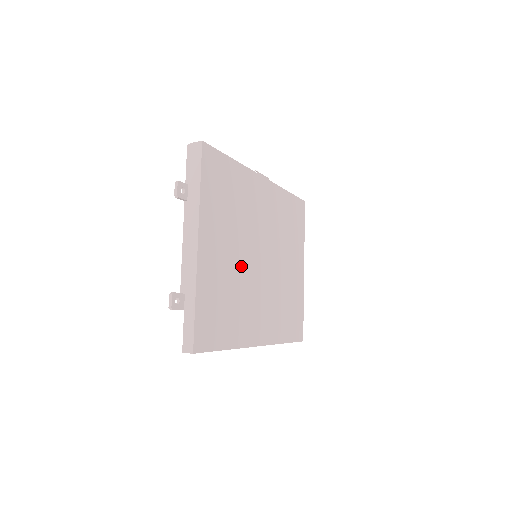
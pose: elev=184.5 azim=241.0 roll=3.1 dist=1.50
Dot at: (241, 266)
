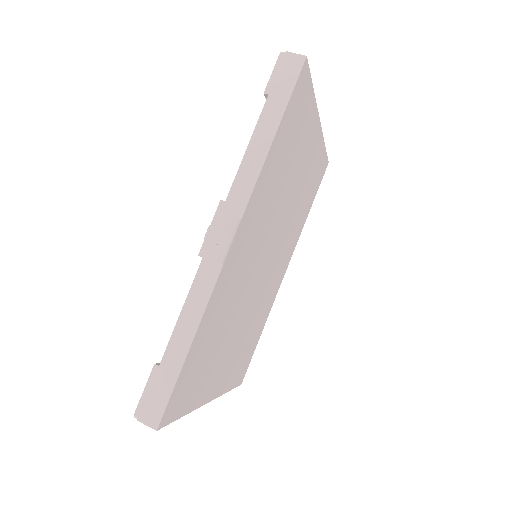
Dot at: (249, 312)
